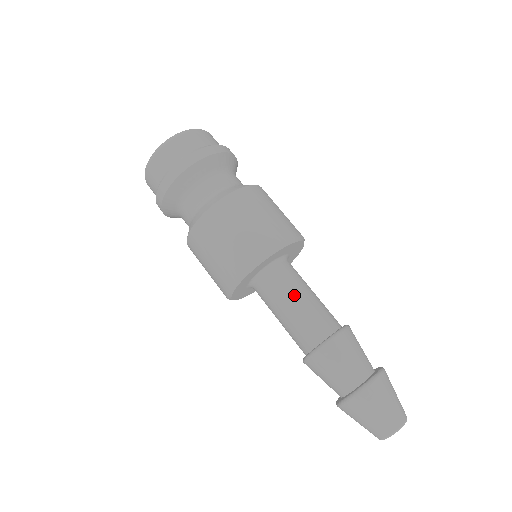
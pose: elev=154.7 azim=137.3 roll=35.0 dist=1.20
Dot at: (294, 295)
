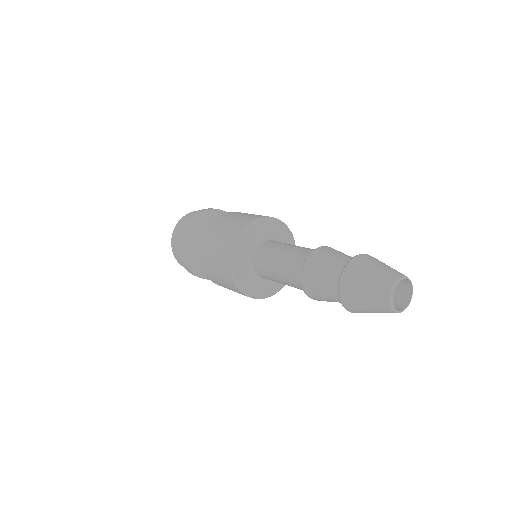
Dot at: (279, 250)
